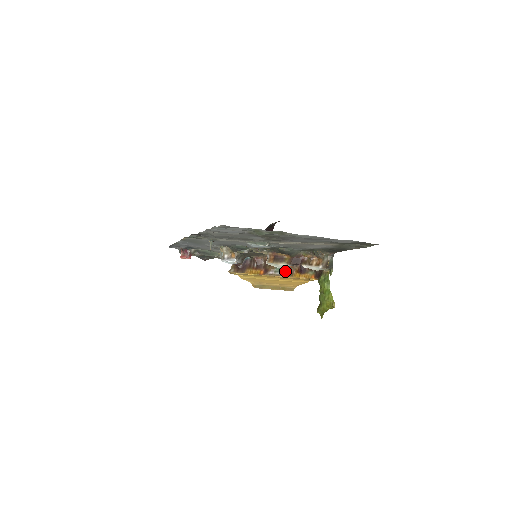
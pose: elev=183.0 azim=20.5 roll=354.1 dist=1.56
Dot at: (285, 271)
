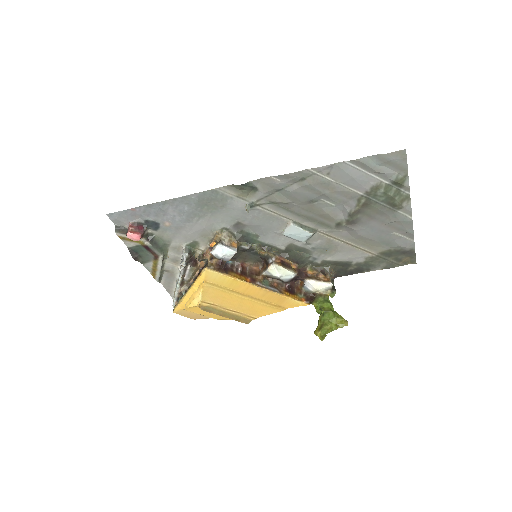
Dot at: (273, 287)
